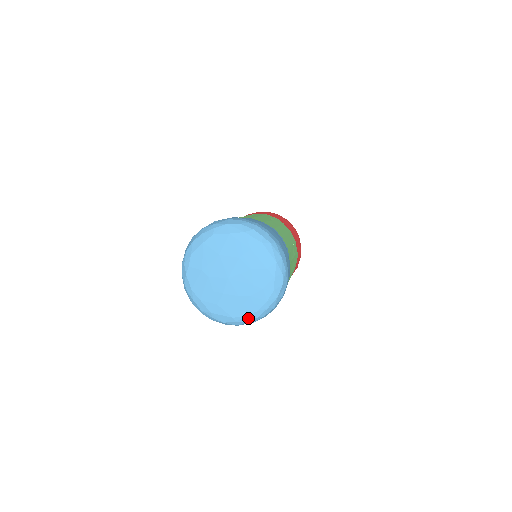
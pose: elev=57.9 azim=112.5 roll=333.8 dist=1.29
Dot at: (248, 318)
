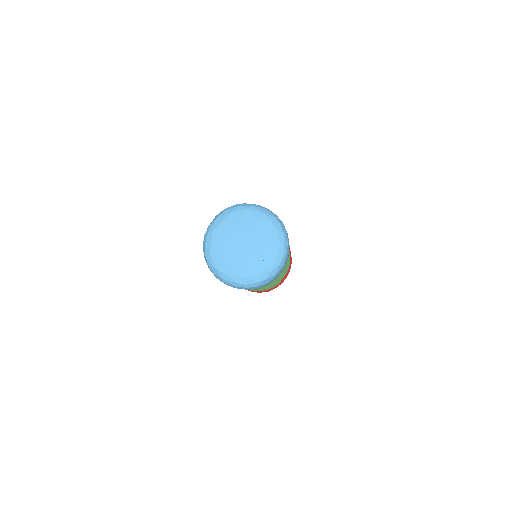
Dot at: (277, 262)
